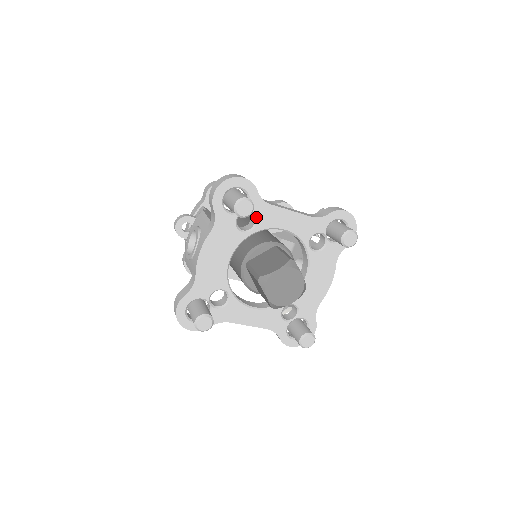
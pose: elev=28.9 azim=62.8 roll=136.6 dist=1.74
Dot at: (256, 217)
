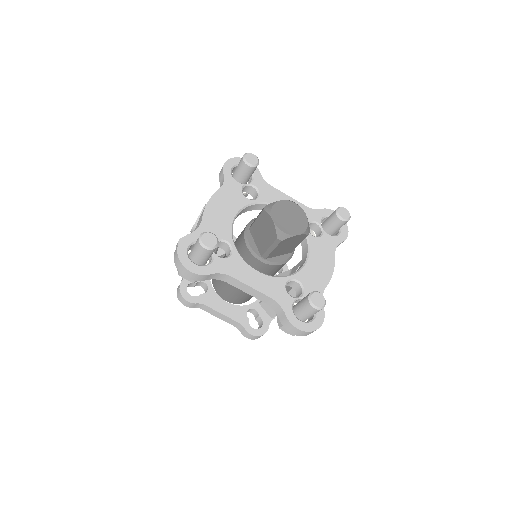
Dot at: (259, 191)
